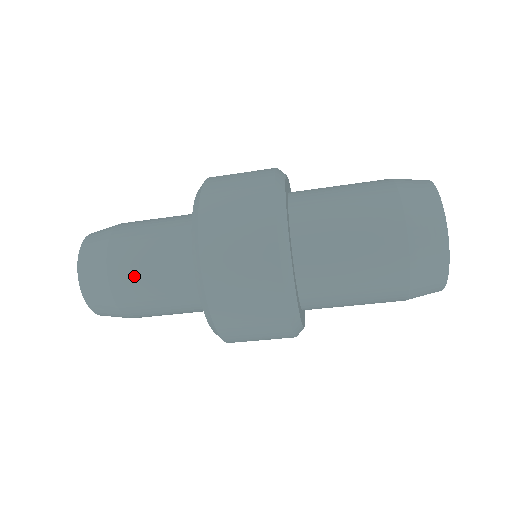
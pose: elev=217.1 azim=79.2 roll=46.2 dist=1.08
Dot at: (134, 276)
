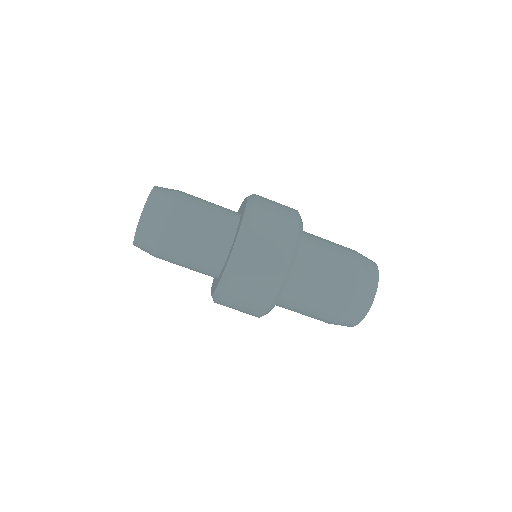
Dot at: (192, 211)
